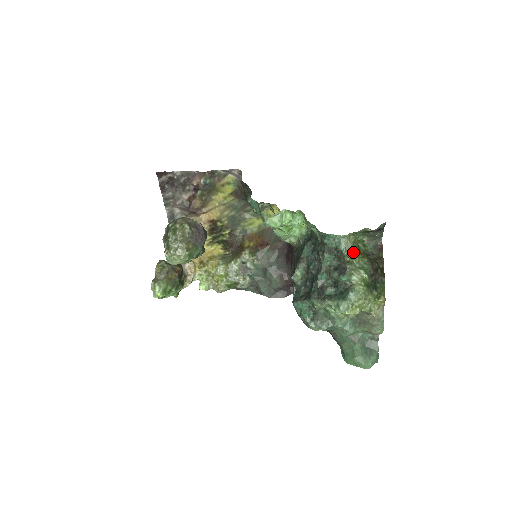
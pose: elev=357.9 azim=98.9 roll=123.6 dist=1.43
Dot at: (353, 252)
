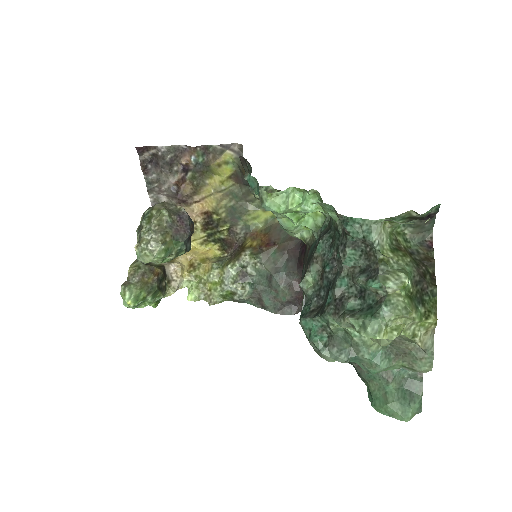
Dot at: (389, 247)
